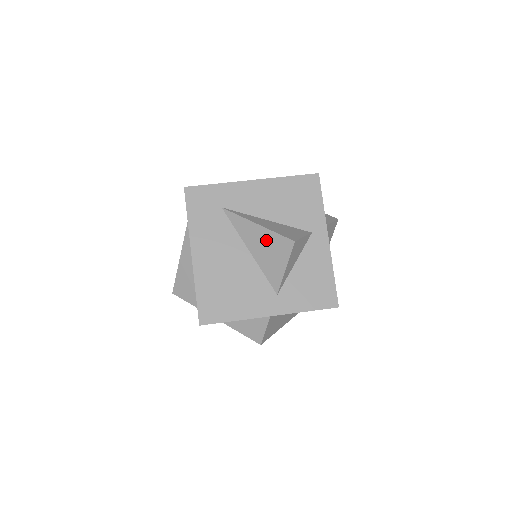
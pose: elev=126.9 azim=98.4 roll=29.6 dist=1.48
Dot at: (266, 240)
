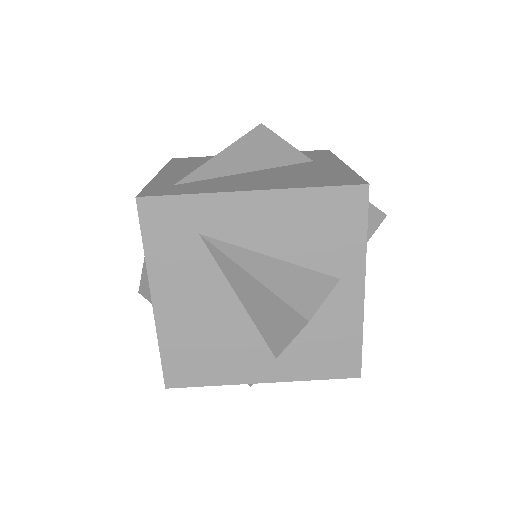
Dot at: (265, 300)
